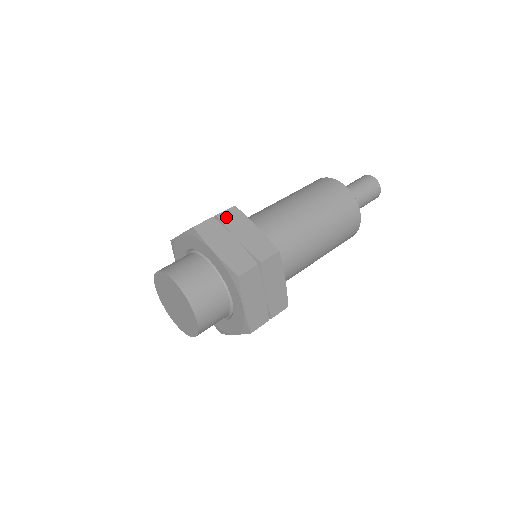
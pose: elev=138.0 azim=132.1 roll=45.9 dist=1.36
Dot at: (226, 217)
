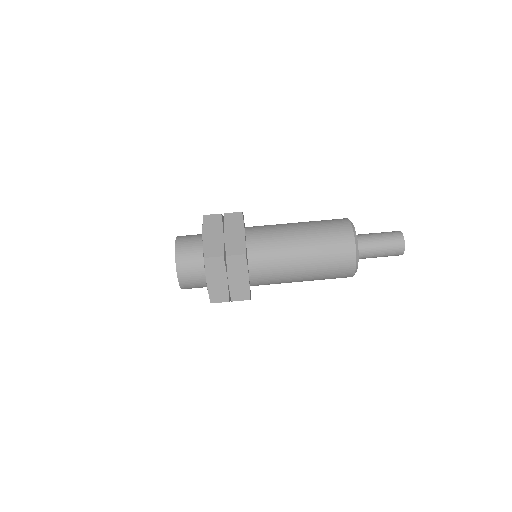
Dot at: (232, 261)
